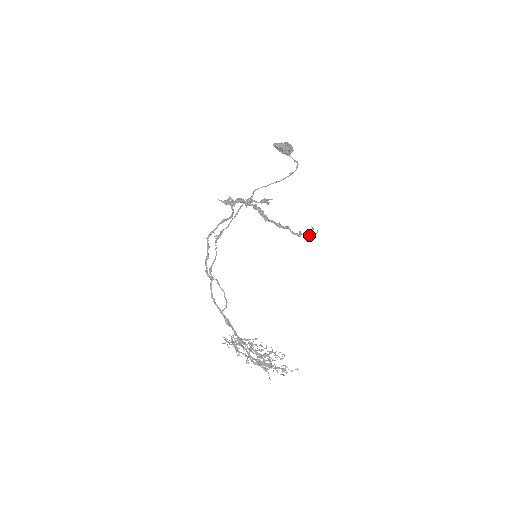
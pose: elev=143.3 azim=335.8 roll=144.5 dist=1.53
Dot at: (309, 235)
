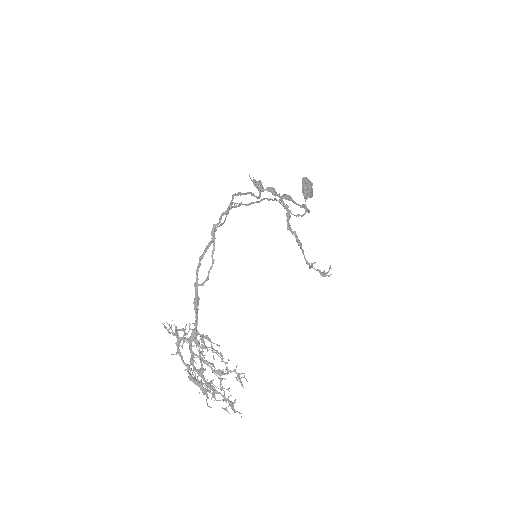
Dot at: (320, 273)
